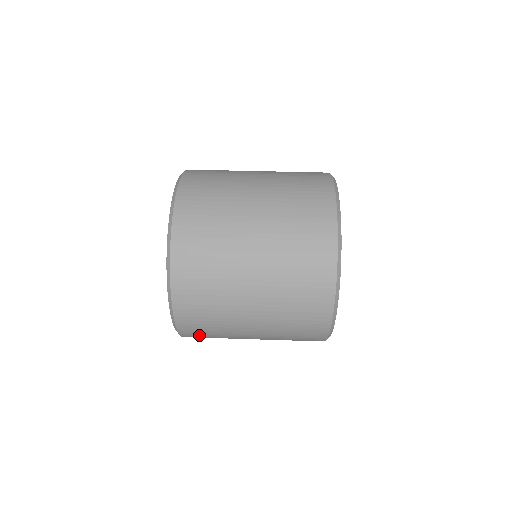
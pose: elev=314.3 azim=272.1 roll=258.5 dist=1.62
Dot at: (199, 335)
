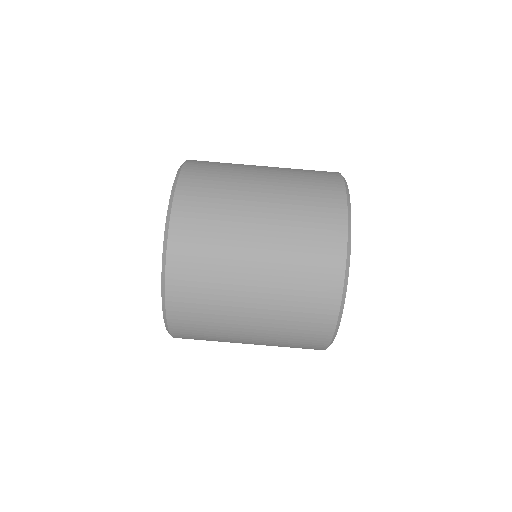
Dot at: (191, 335)
